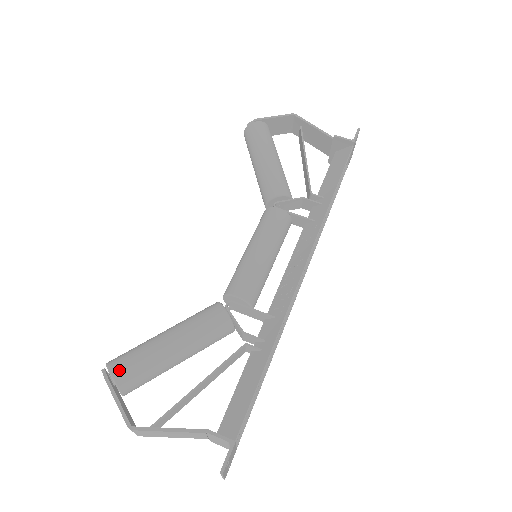
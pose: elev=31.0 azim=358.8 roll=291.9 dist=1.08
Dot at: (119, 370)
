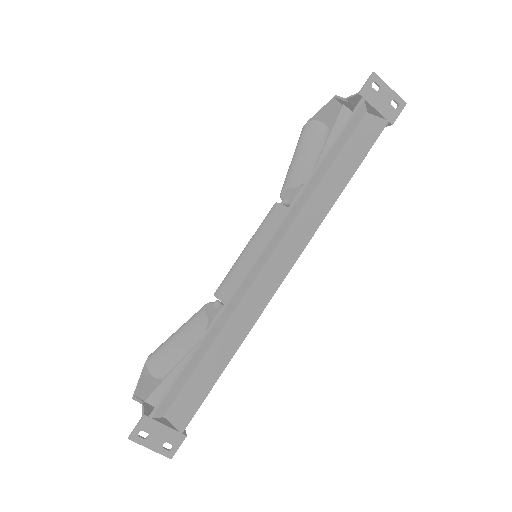
Dot at: (150, 357)
